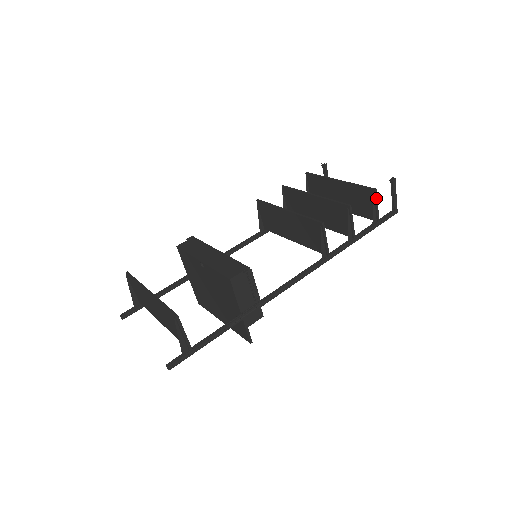
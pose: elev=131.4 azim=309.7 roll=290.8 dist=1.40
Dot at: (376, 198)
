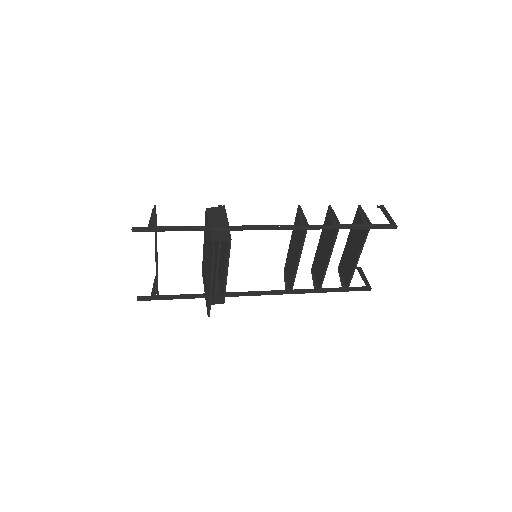
Dot at: (362, 210)
